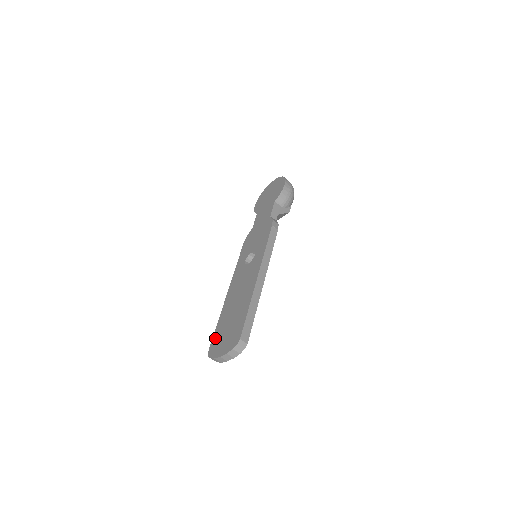
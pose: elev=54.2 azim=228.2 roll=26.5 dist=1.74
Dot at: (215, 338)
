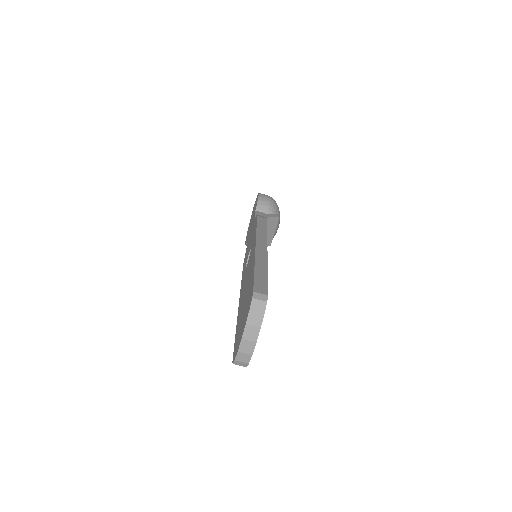
Dot at: (235, 341)
